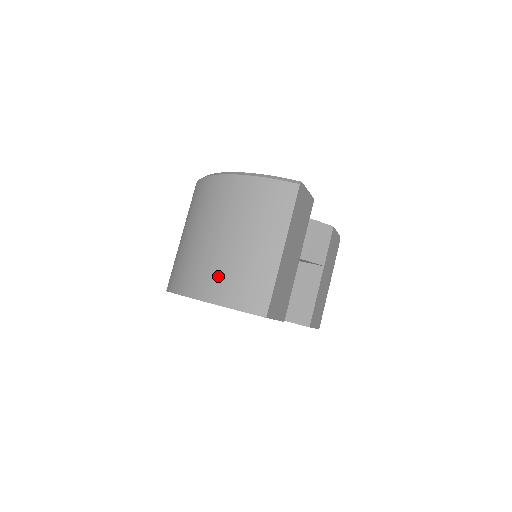
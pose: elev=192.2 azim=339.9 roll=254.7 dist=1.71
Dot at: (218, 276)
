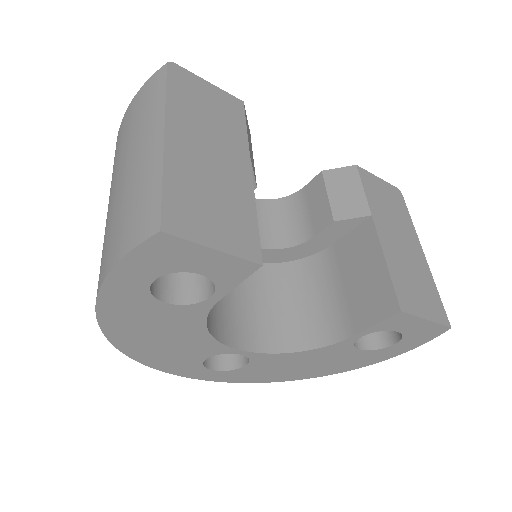
Dot at: (106, 243)
